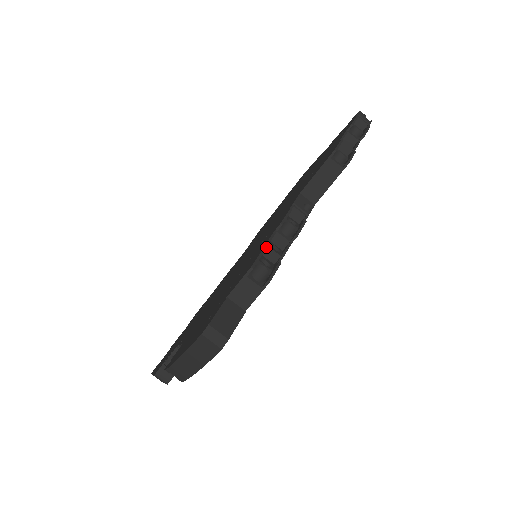
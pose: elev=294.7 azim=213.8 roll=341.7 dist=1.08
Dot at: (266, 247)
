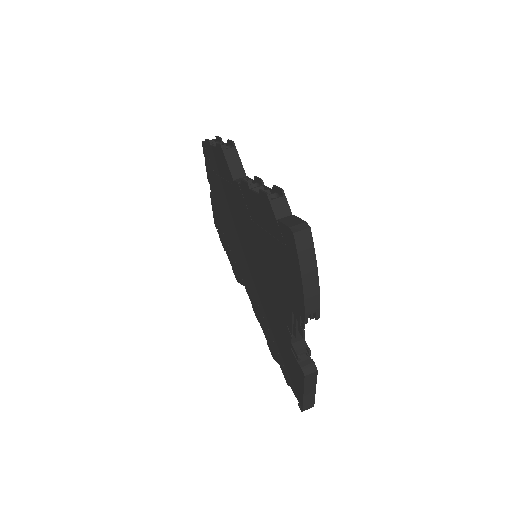
Dot at: (258, 194)
